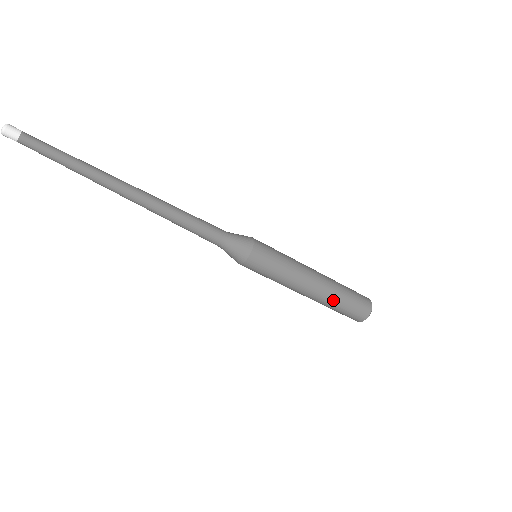
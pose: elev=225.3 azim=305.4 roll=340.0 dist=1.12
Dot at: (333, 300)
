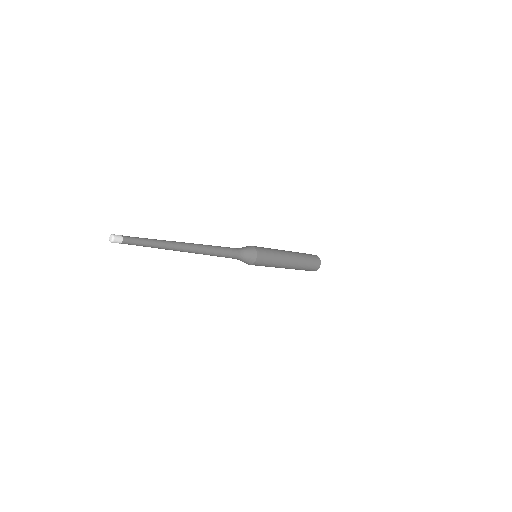
Dot at: (301, 266)
